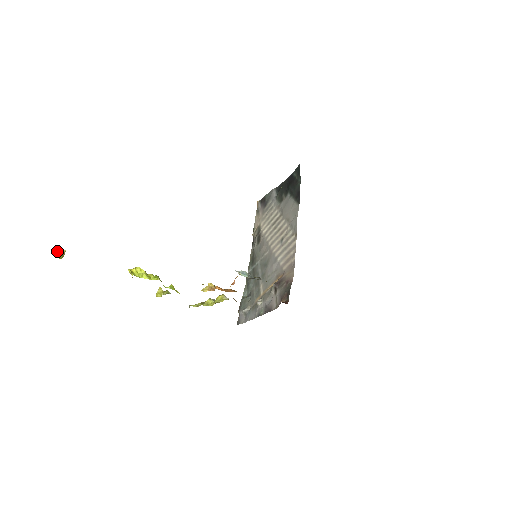
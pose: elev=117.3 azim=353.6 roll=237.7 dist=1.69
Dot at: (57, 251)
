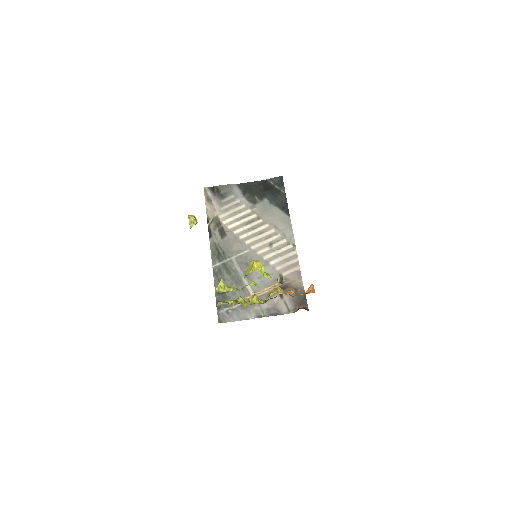
Dot at: (192, 217)
